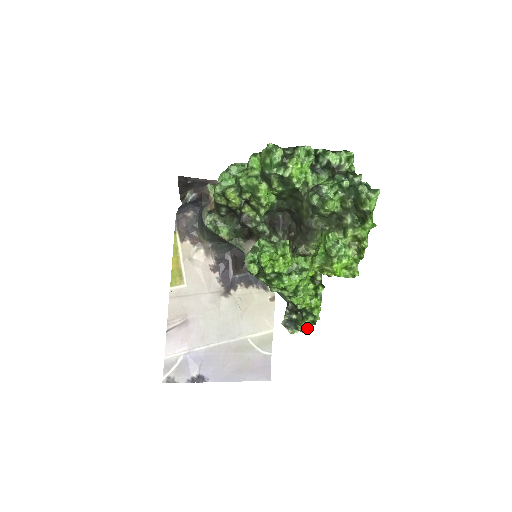
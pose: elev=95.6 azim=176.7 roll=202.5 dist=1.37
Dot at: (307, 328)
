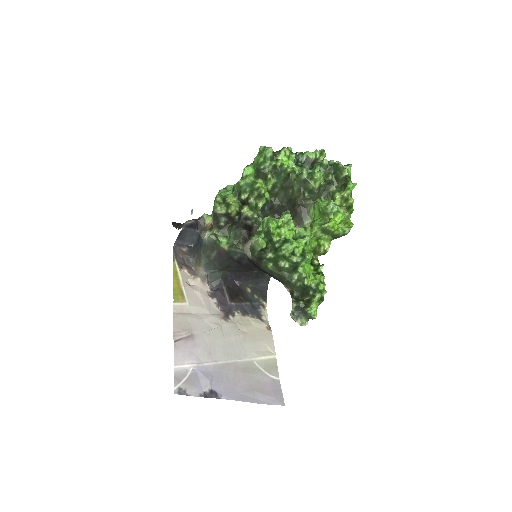
Dot at: (316, 309)
